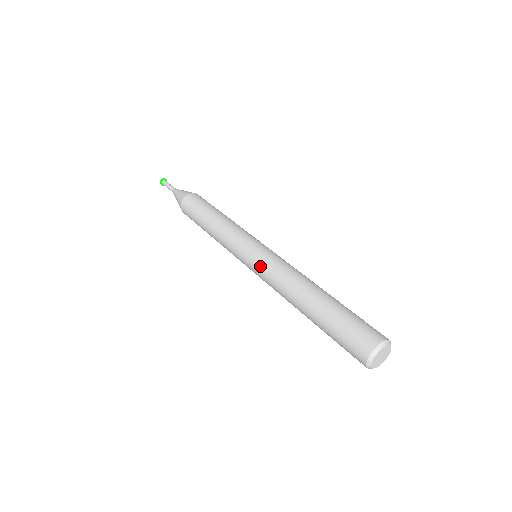
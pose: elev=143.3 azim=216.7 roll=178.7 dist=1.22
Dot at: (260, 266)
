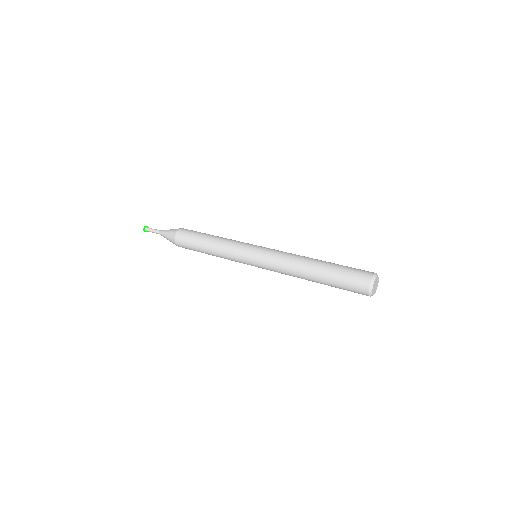
Dot at: (268, 253)
